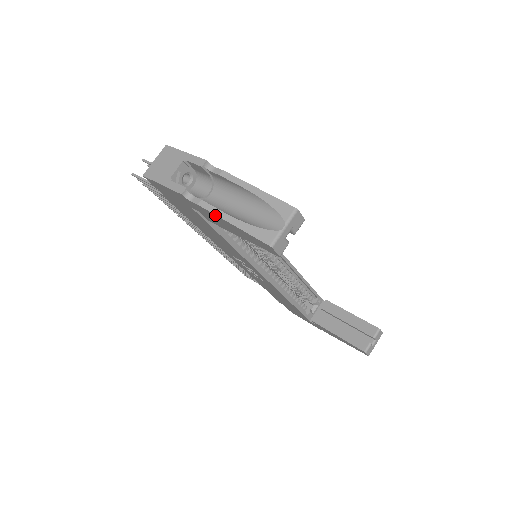
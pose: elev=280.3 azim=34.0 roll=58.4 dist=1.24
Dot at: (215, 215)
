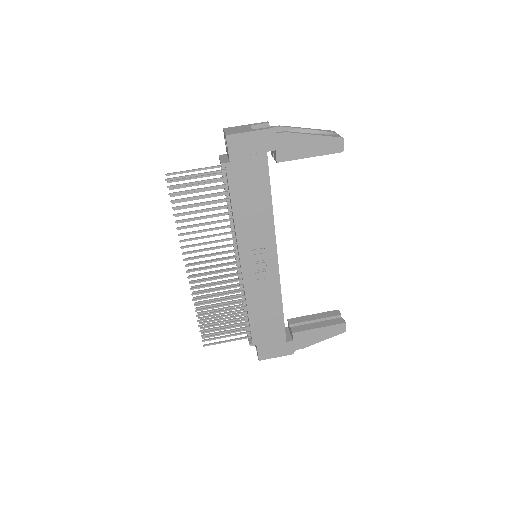
Dot at: (300, 135)
